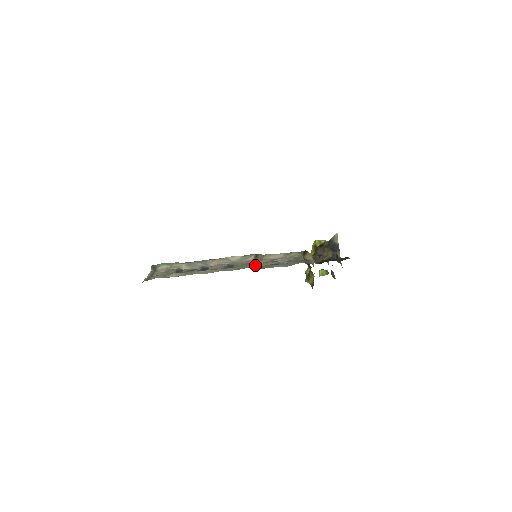
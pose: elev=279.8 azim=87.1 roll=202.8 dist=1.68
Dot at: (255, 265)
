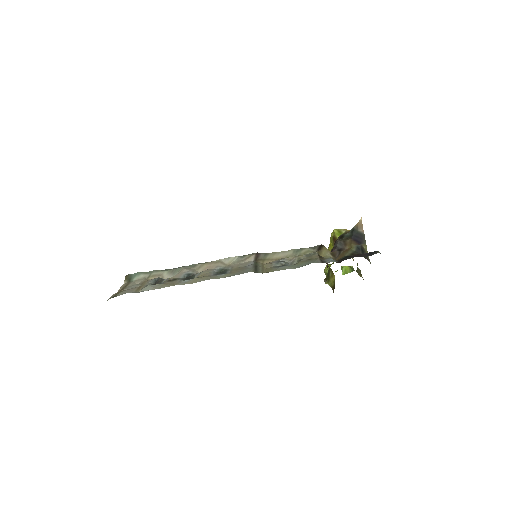
Dot at: (254, 269)
